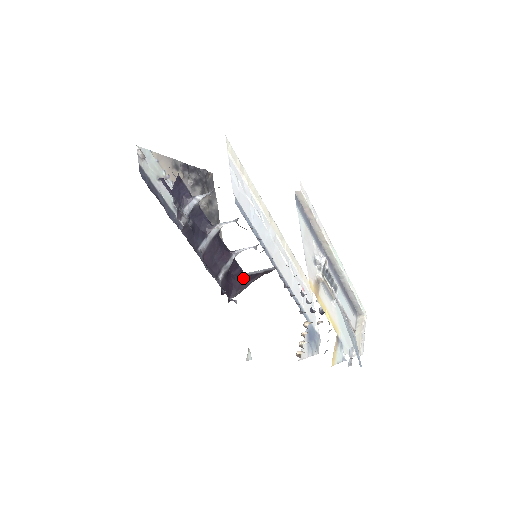
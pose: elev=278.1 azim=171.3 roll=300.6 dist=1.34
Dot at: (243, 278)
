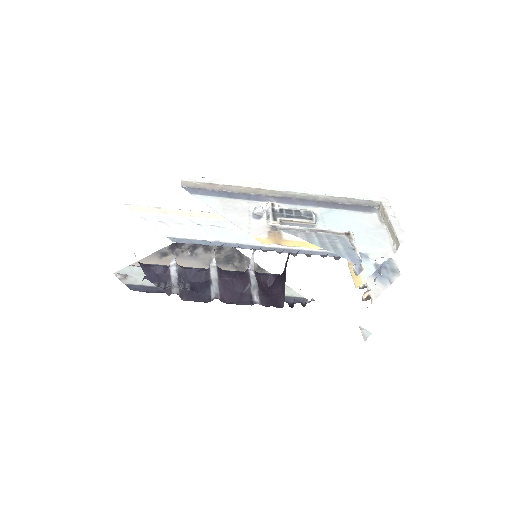
Dot at: (280, 280)
